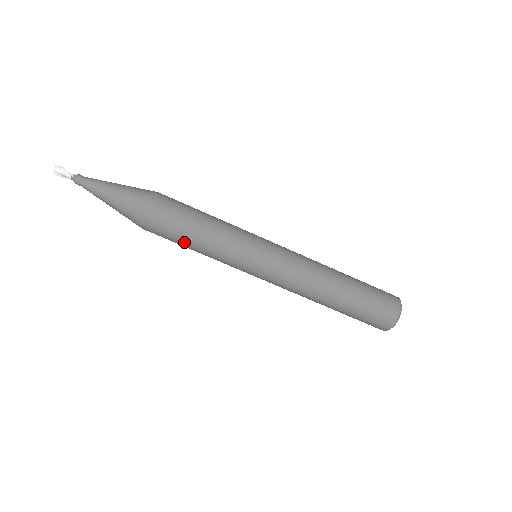
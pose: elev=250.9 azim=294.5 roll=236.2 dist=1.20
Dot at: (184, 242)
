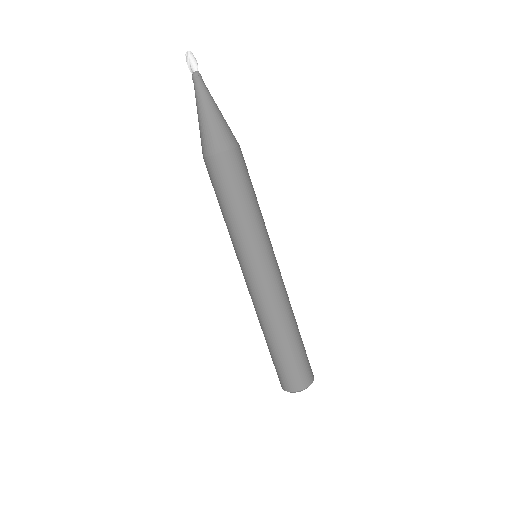
Dot at: (233, 194)
